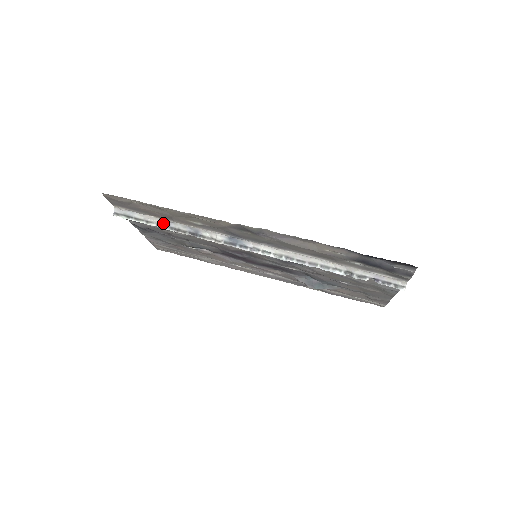
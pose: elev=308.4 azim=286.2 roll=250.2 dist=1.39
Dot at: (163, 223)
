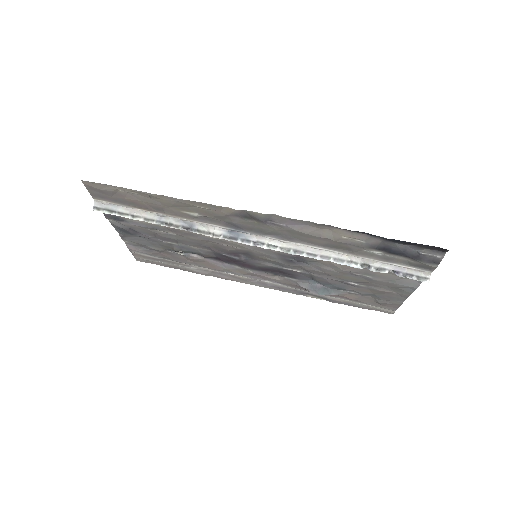
Dot at: (152, 217)
